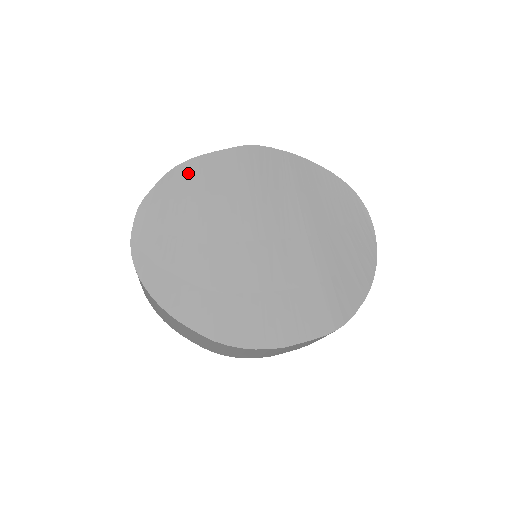
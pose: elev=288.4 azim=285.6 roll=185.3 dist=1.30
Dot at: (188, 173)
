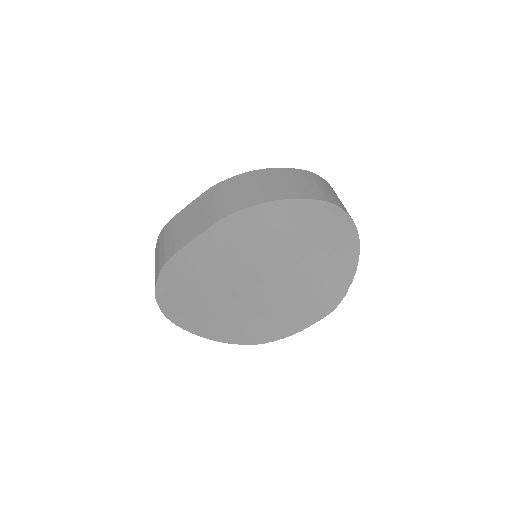
Dot at: (179, 265)
